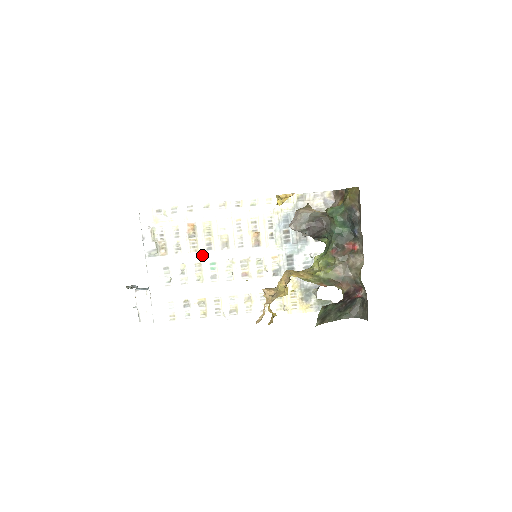
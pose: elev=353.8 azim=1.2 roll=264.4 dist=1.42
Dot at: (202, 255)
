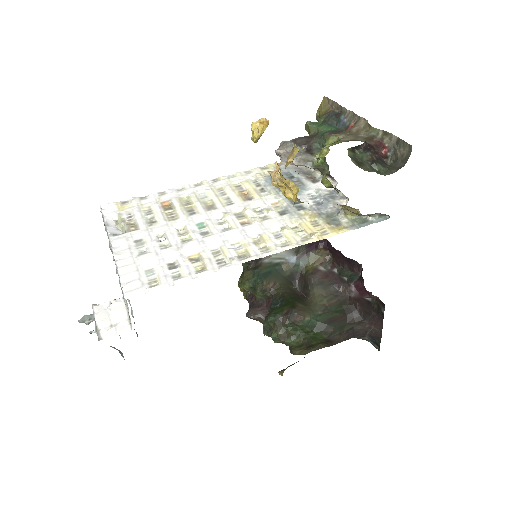
Dot at: (184, 220)
